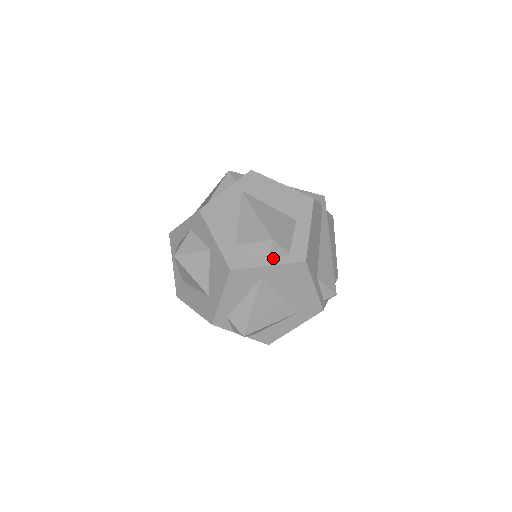
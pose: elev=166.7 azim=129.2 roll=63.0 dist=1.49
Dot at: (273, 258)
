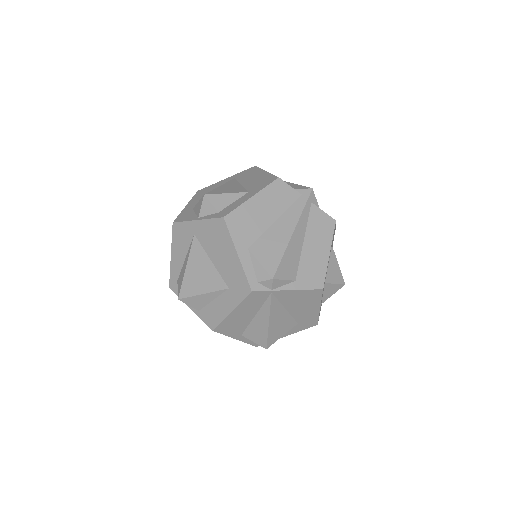
Dot at: (204, 215)
